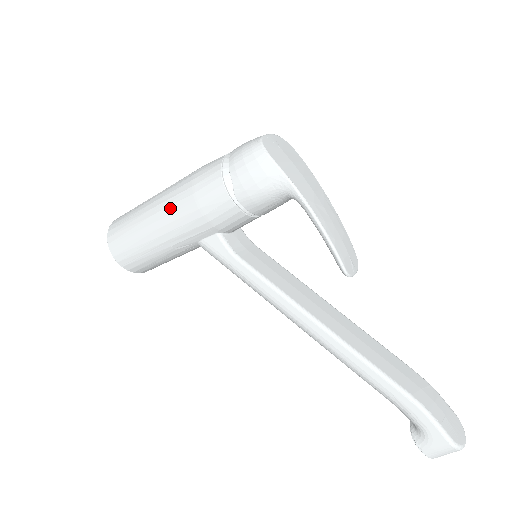
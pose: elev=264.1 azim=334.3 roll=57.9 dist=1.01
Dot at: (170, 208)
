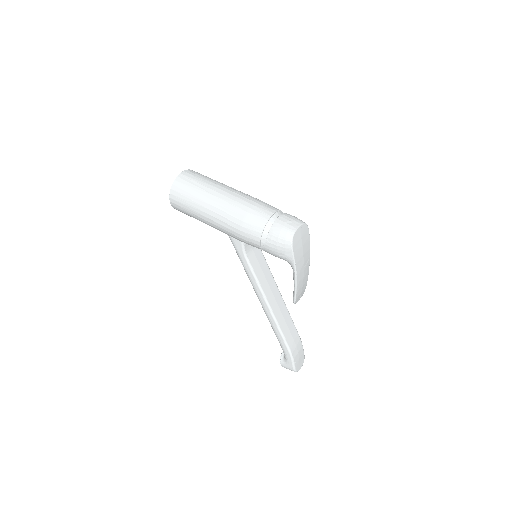
Dot at: (223, 218)
